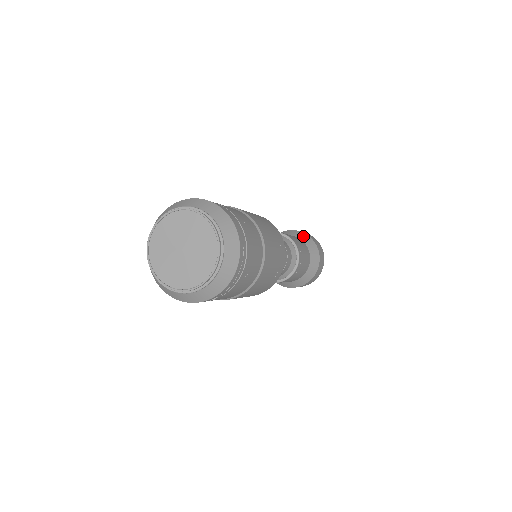
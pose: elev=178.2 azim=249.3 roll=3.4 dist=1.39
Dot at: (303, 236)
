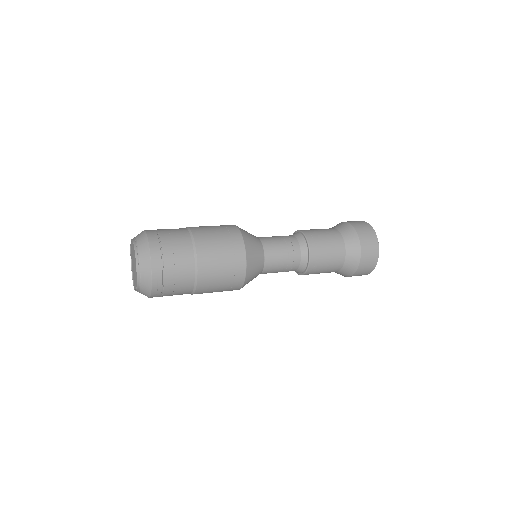
Dot at: (350, 234)
